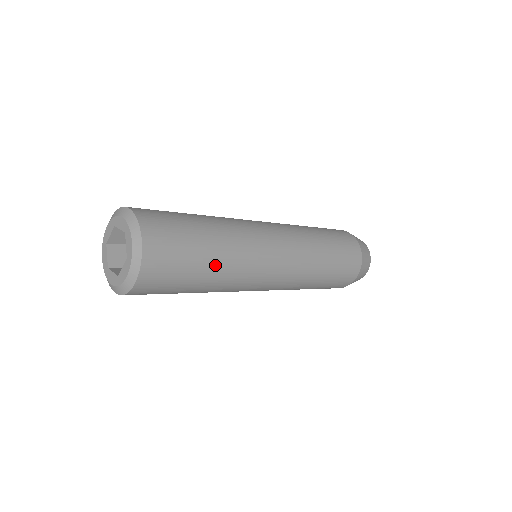
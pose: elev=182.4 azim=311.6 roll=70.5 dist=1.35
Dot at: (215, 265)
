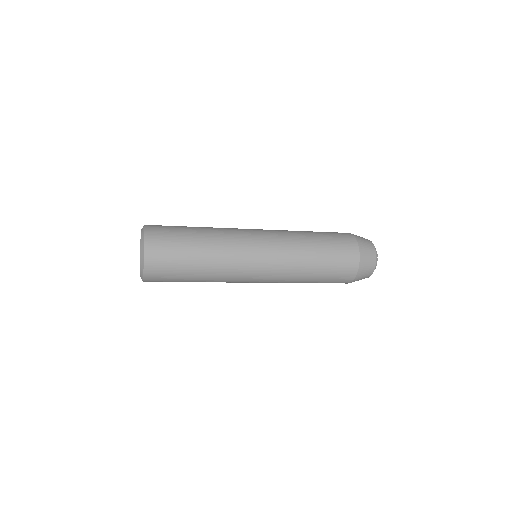
Dot at: (202, 261)
